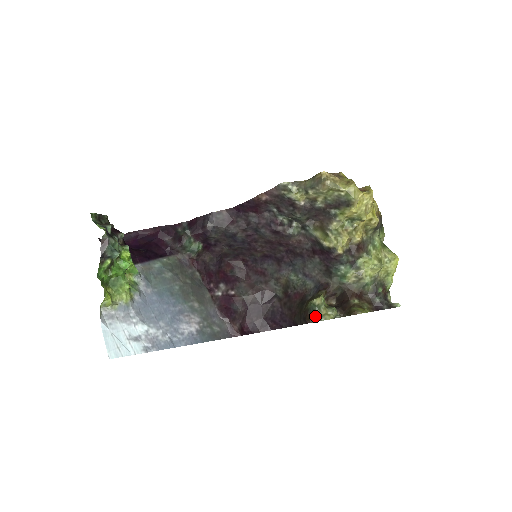
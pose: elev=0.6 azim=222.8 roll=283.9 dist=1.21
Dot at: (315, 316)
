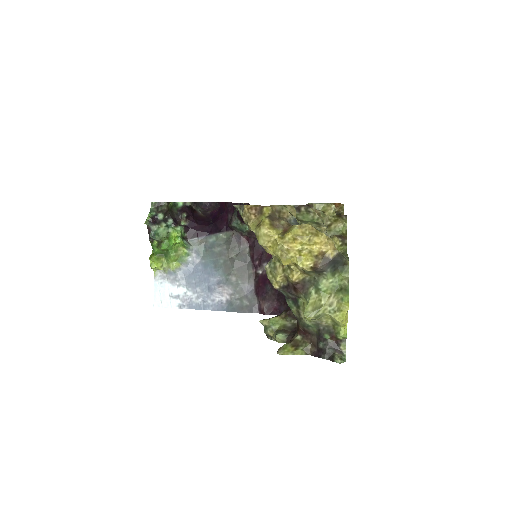
Dot at: (266, 334)
